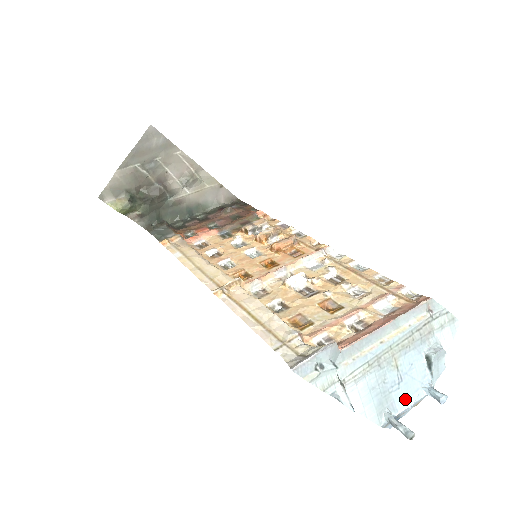
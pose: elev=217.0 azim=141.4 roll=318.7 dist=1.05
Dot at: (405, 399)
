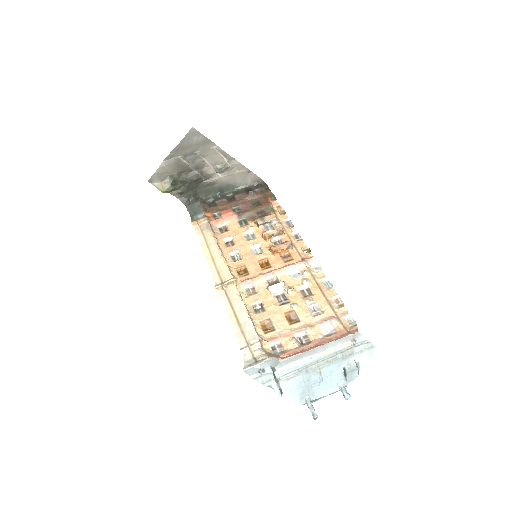
Dot at: (323, 391)
